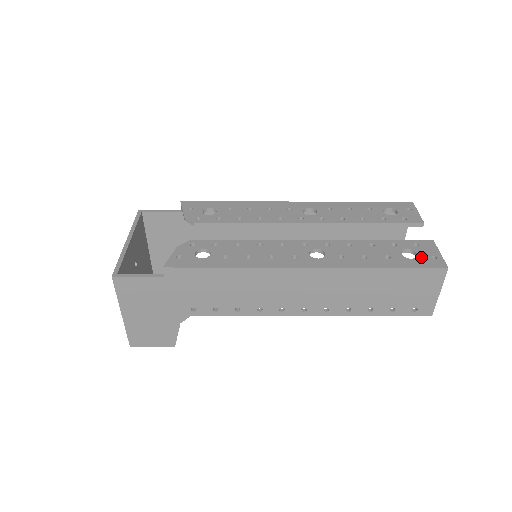
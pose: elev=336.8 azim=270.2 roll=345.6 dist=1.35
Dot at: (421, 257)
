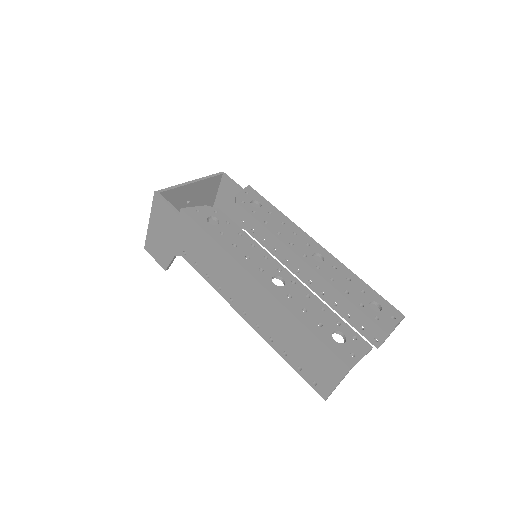
Dot at: (343, 346)
